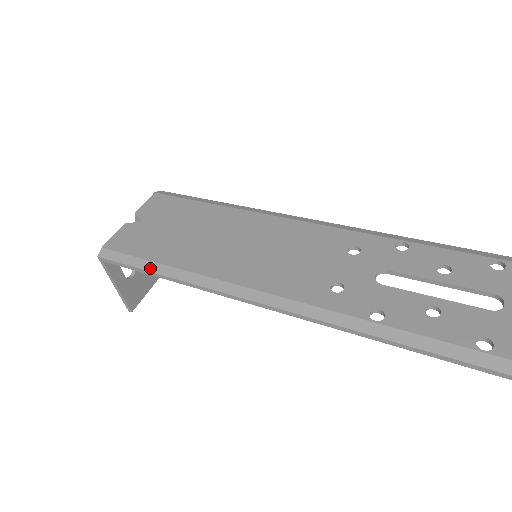
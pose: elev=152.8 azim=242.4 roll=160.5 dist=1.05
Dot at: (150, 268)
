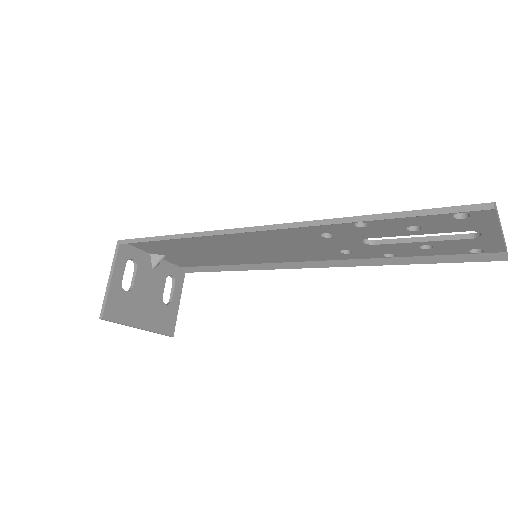
Dot at: occluded
